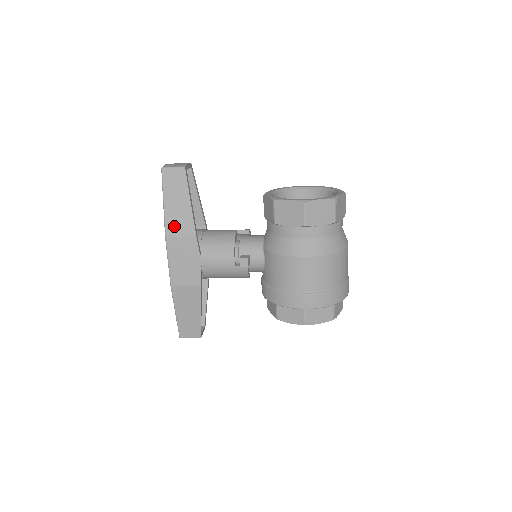
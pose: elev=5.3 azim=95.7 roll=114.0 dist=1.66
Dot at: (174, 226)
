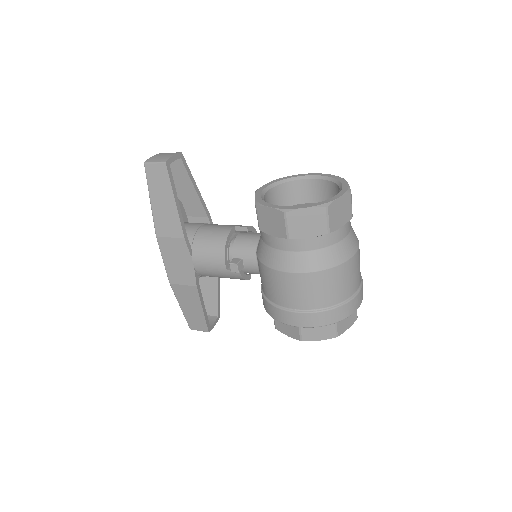
Dot at: (162, 225)
